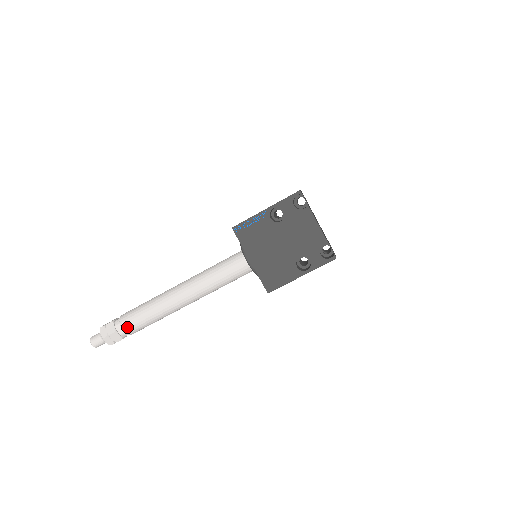
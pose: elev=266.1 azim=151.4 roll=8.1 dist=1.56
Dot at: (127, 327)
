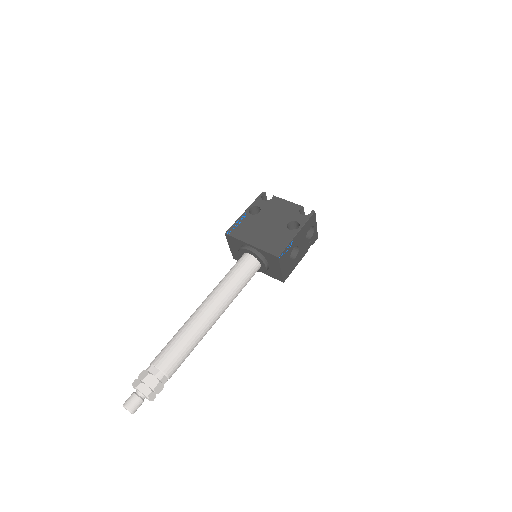
Dot at: (161, 362)
